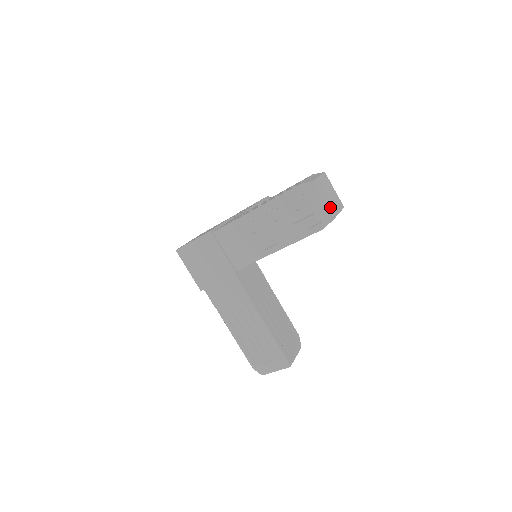
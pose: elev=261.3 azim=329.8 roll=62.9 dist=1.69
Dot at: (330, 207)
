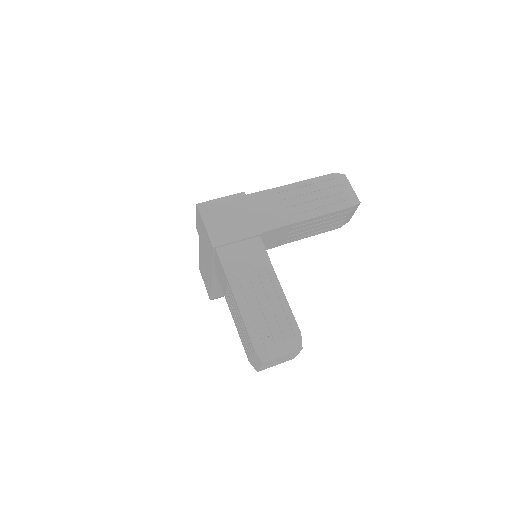
Dot at: (264, 368)
